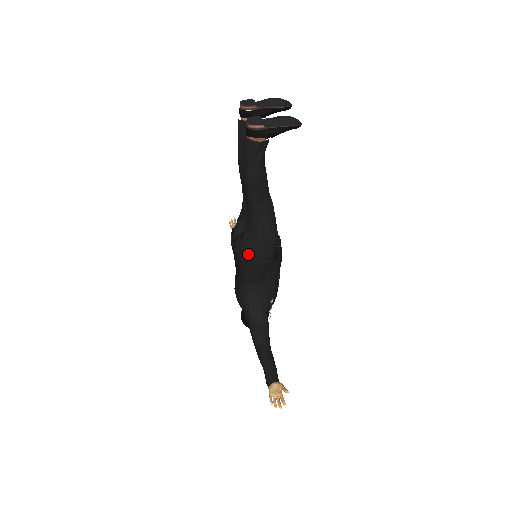
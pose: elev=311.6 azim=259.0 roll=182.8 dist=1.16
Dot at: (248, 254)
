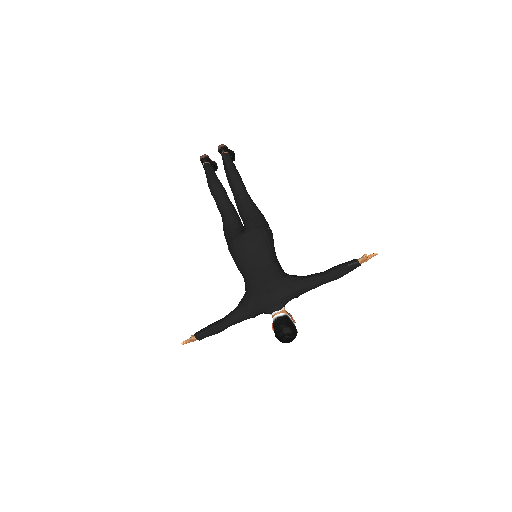
Dot at: (261, 226)
